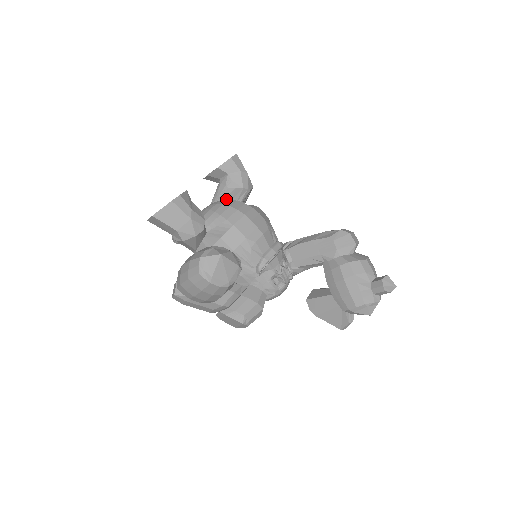
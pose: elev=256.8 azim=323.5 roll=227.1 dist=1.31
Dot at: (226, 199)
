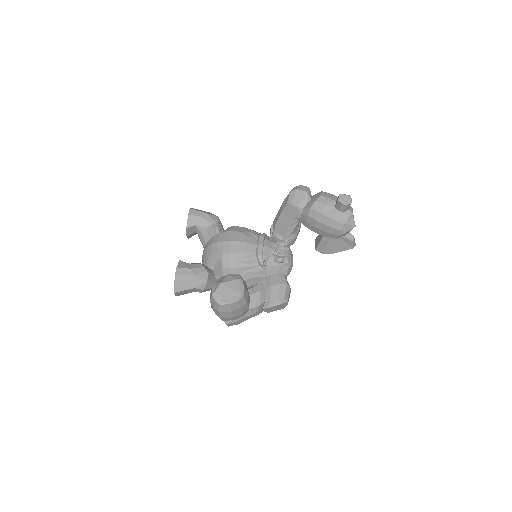
Dot at: occluded
